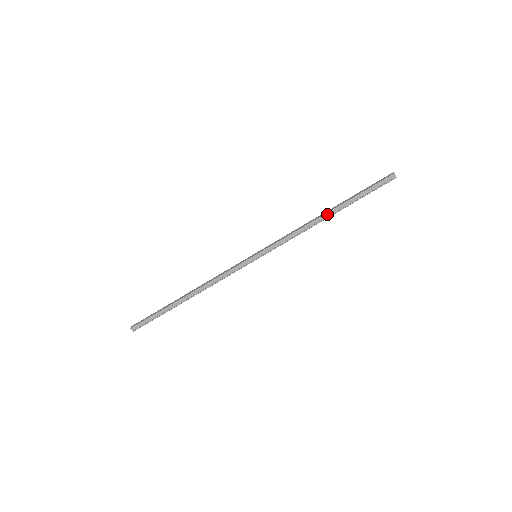
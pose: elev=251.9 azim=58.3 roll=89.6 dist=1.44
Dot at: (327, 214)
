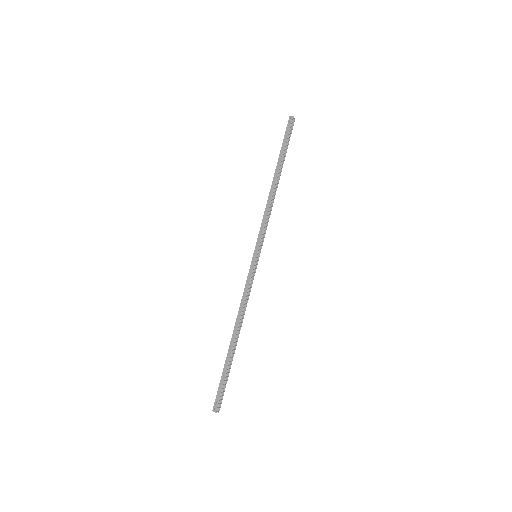
Dot at: (274, 180)
